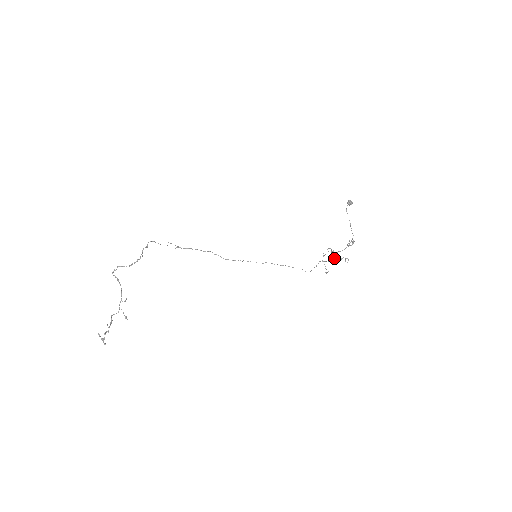
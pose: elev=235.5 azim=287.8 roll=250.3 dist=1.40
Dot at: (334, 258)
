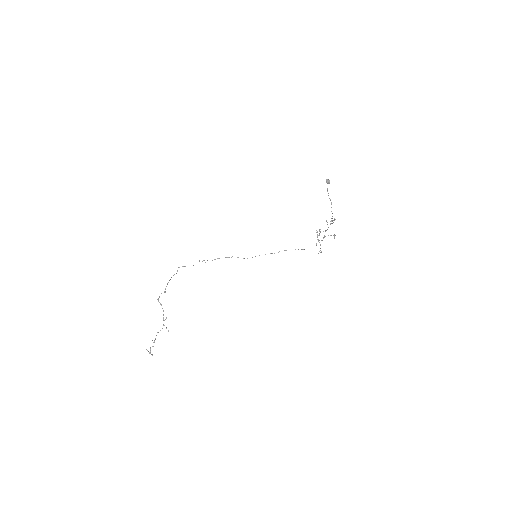
Dot at: (324, 237)
